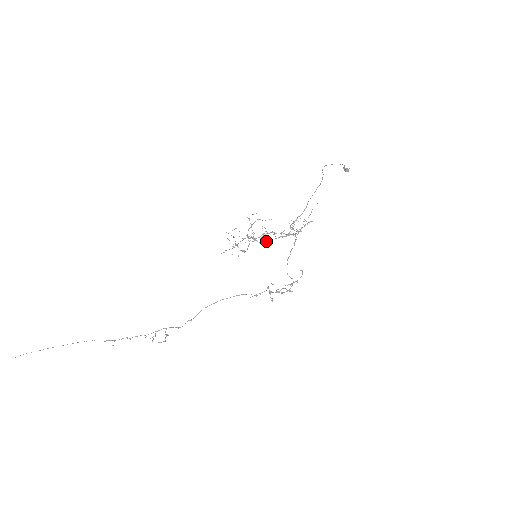
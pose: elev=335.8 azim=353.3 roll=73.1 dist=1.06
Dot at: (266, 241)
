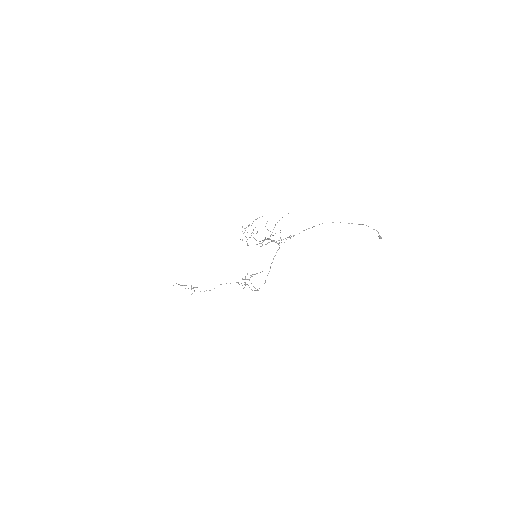
Dot at: (260, 241)
